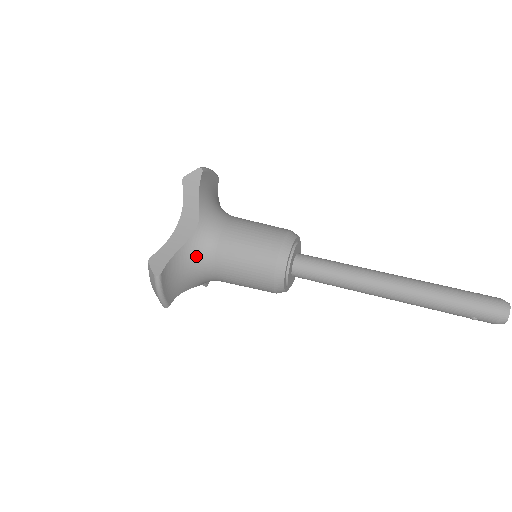
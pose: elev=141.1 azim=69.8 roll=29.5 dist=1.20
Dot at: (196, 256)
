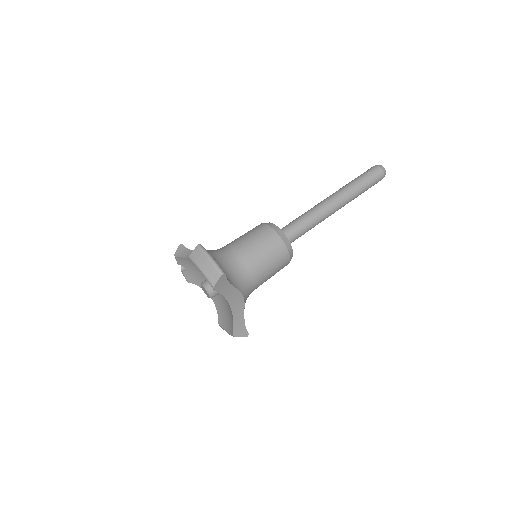
Dot at: occluded
